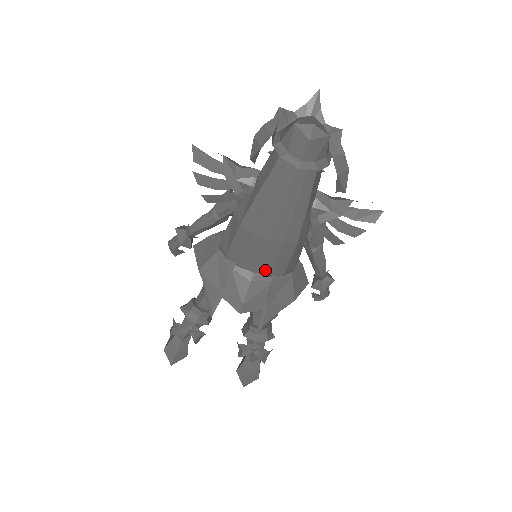
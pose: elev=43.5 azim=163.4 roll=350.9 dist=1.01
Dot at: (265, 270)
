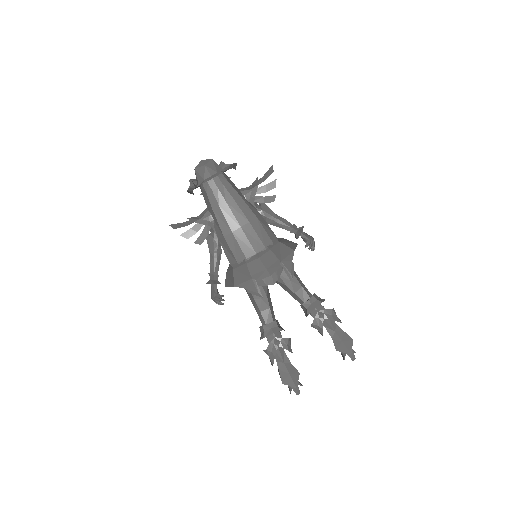
Dot at: (260, 247)
